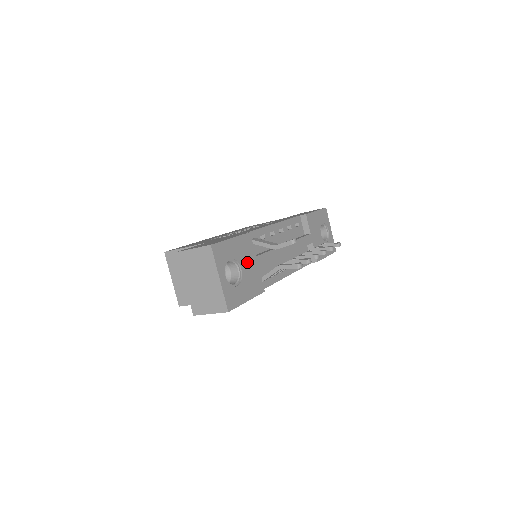
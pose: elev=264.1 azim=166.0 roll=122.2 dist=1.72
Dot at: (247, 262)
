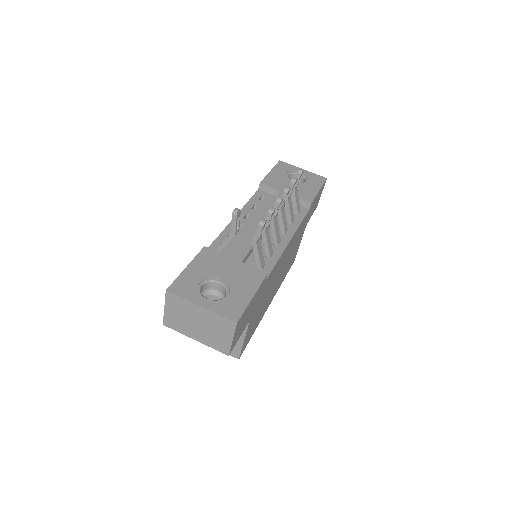
Dot at: (223, 269)
